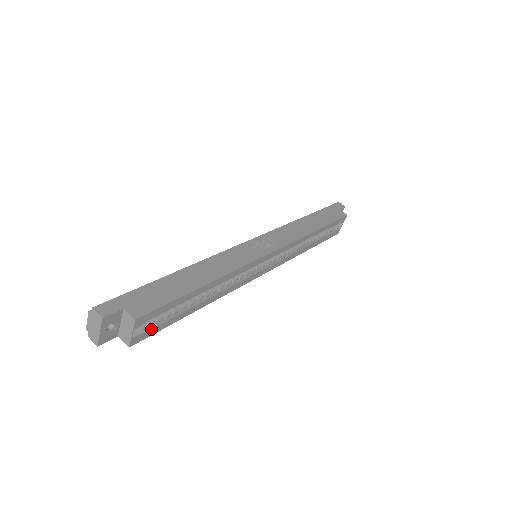
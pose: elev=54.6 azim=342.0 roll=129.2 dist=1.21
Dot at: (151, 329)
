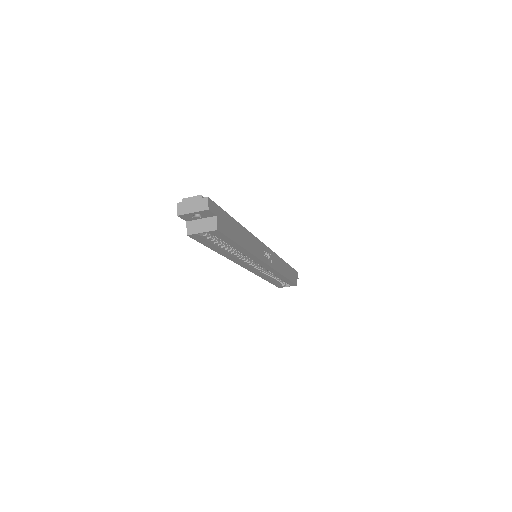
Dot at: (204, 239)
